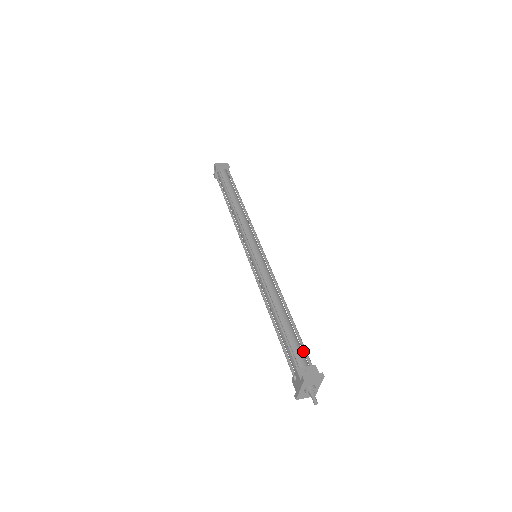
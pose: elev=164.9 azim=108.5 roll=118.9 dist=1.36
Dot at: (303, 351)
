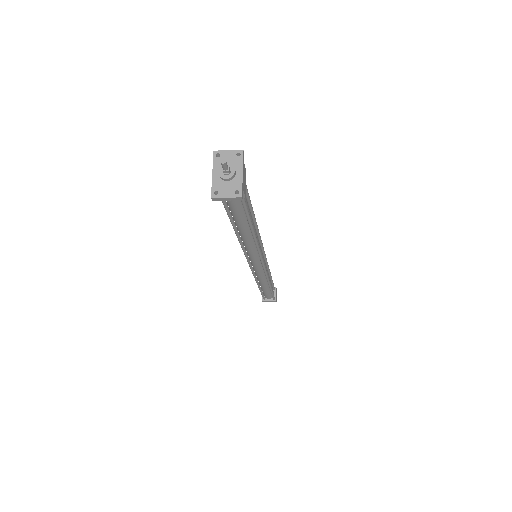
Dot at: occluded
